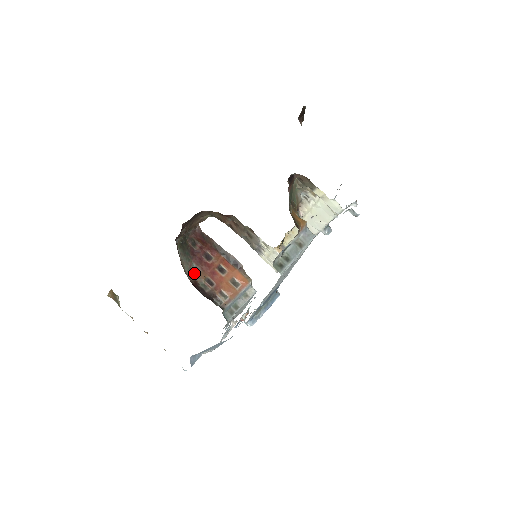
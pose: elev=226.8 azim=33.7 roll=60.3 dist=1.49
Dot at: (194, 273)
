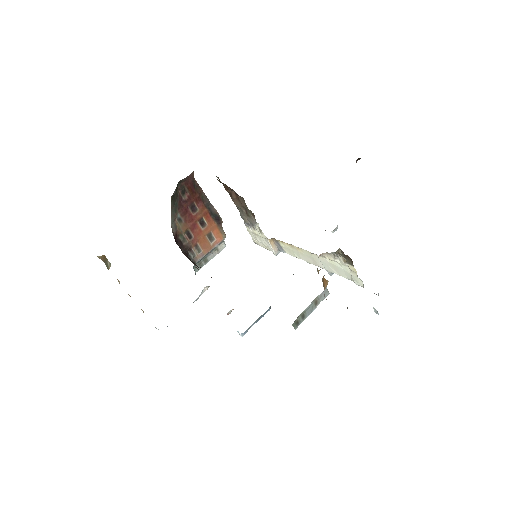
Dot at: (177, 224)
